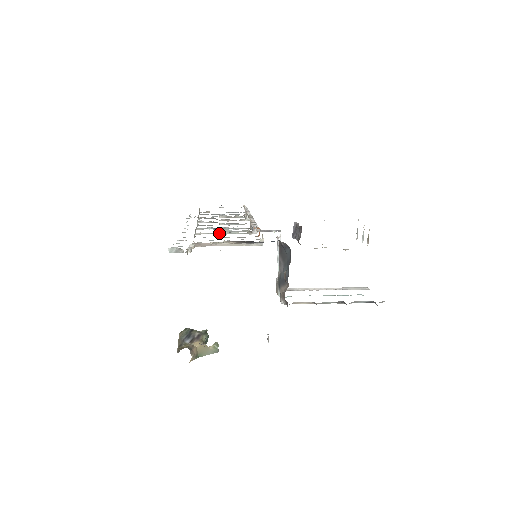
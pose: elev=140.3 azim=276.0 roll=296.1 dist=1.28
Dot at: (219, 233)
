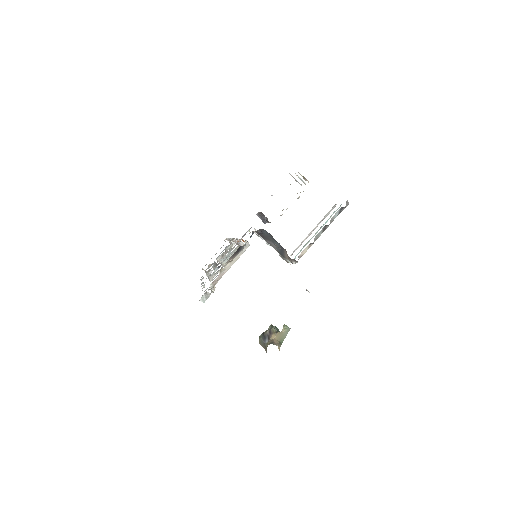
Dot at: (222, 266)
